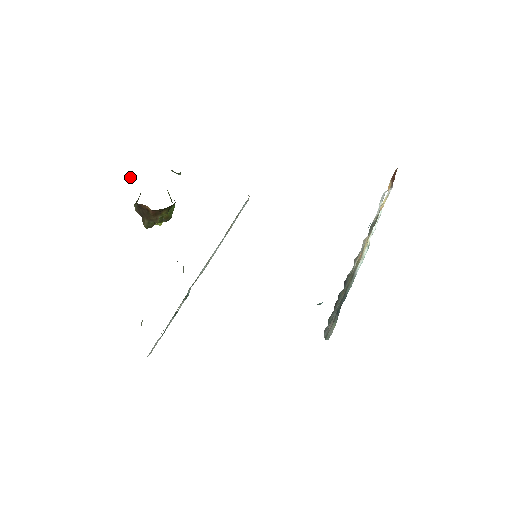
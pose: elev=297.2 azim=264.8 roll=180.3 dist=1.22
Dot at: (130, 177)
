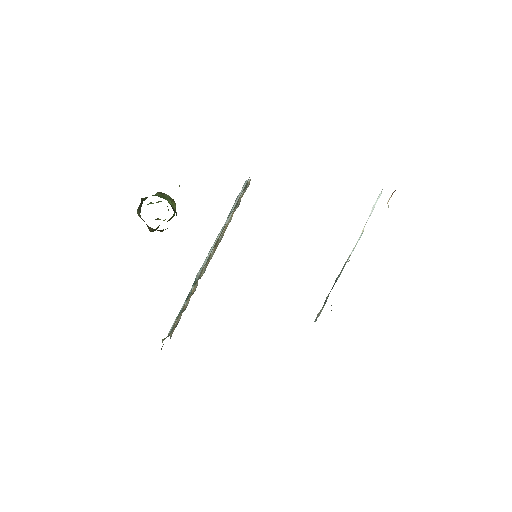
Dot at: occluded
